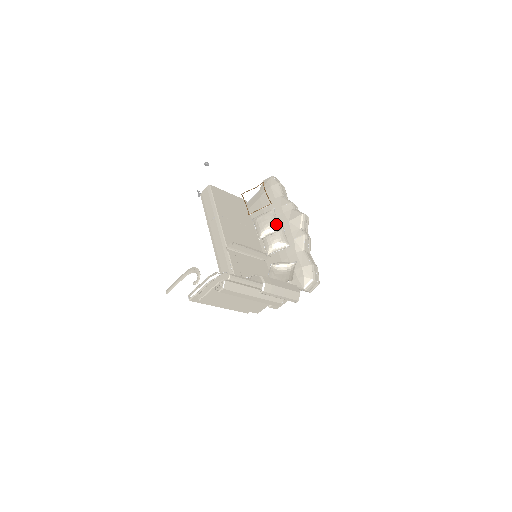
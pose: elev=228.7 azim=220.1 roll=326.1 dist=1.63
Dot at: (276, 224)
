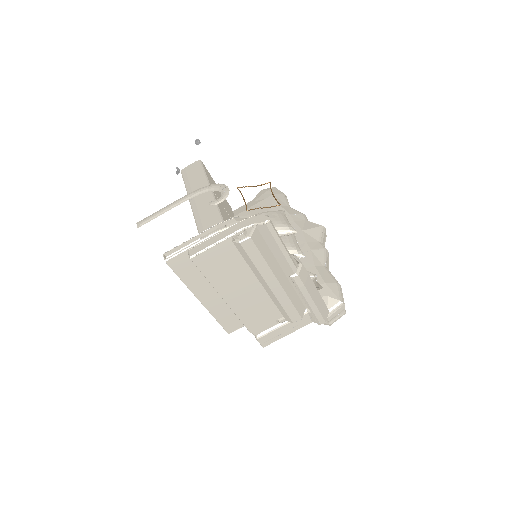
Dot at: (290, 224)
